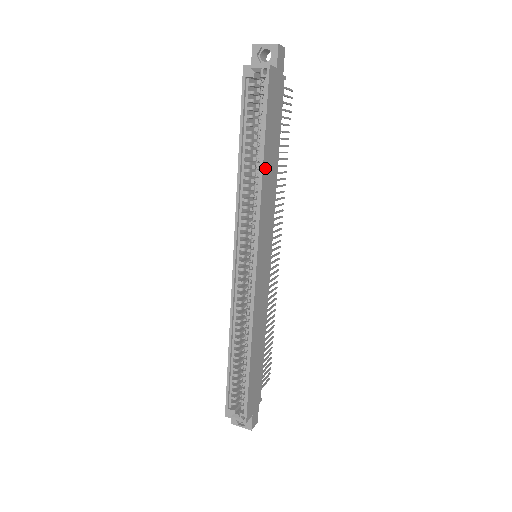
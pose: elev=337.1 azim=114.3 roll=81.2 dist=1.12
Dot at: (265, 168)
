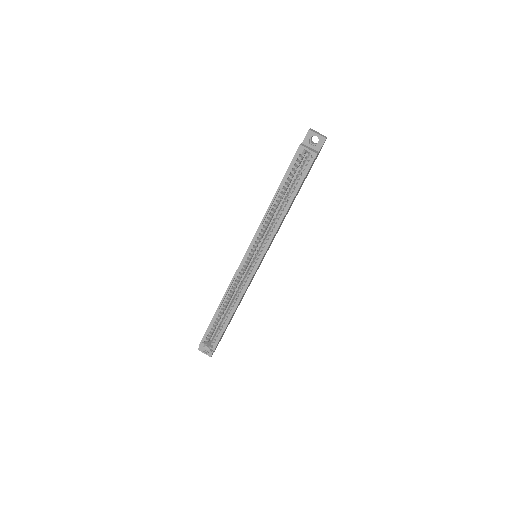
Dot at: (287, 211)
